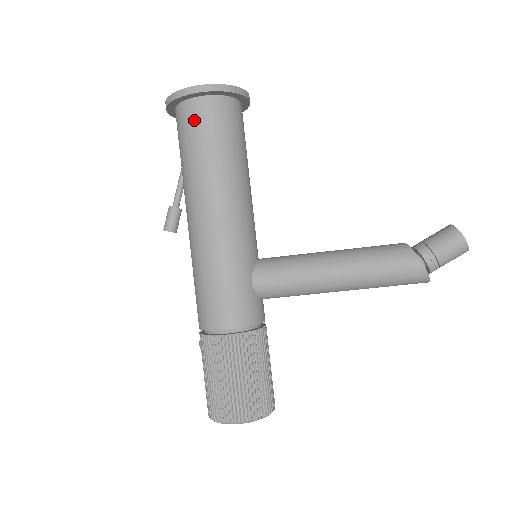
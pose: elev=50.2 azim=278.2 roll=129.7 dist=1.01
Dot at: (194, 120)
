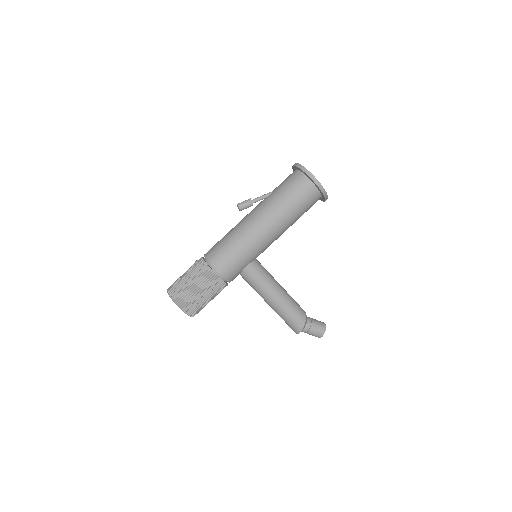
Dot at: (302, 189)
